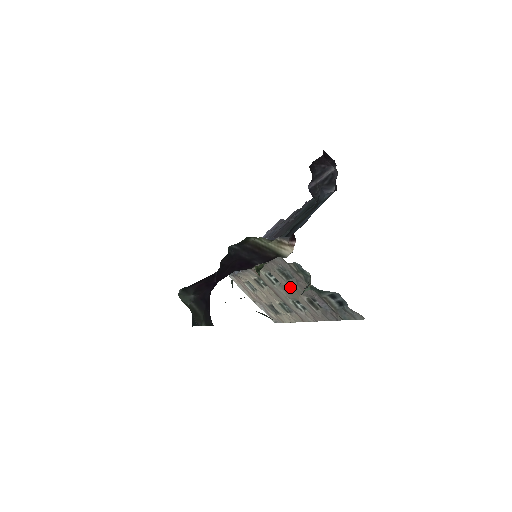
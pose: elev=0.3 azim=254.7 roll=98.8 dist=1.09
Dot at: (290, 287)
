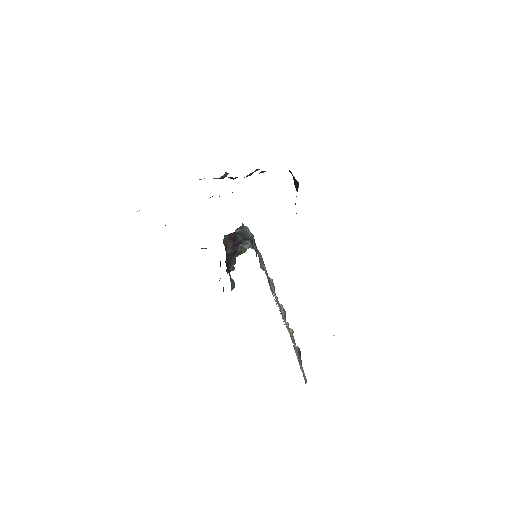
Dot at: occluded
